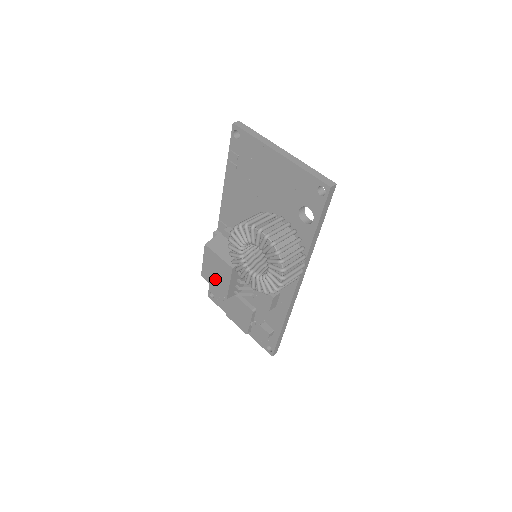
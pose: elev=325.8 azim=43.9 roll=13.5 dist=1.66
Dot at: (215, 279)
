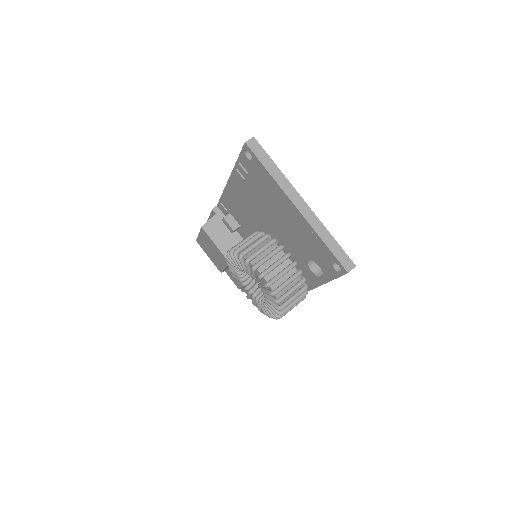
Dot at: (210, 254)
